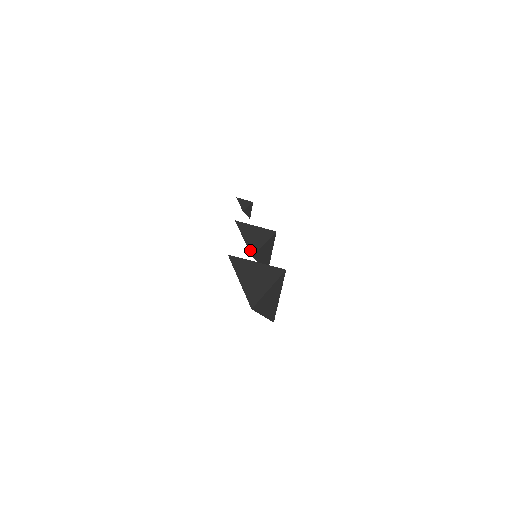
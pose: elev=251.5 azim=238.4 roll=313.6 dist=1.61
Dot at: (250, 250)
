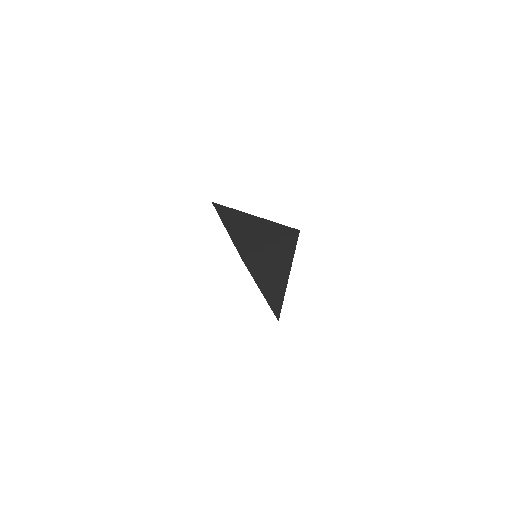
Dot at: occluded
